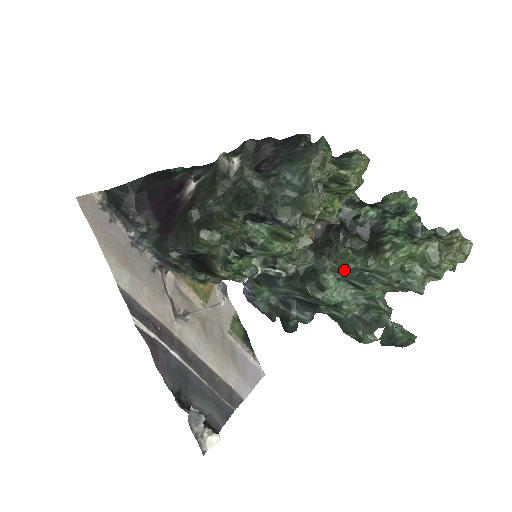
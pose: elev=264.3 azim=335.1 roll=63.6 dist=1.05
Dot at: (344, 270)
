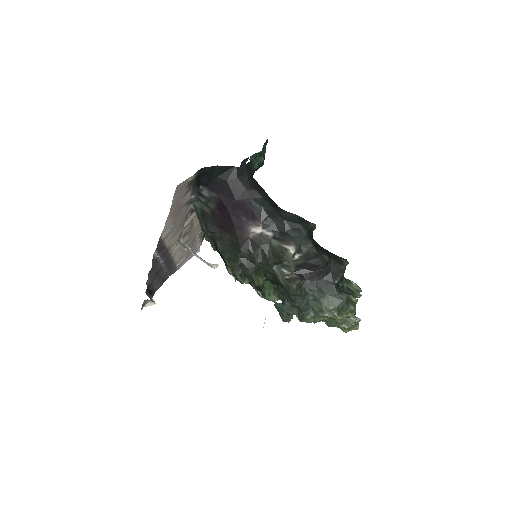
Dot at: occluded
